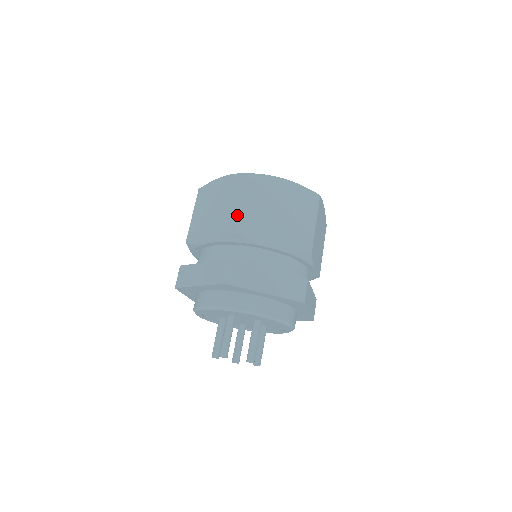
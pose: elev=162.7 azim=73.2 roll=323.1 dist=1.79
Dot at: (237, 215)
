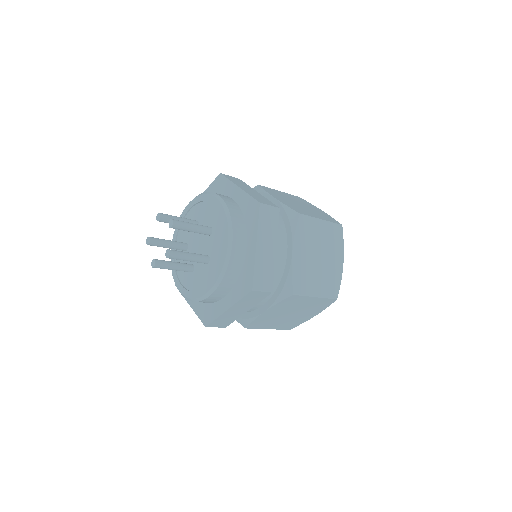
Dot at: occluded
